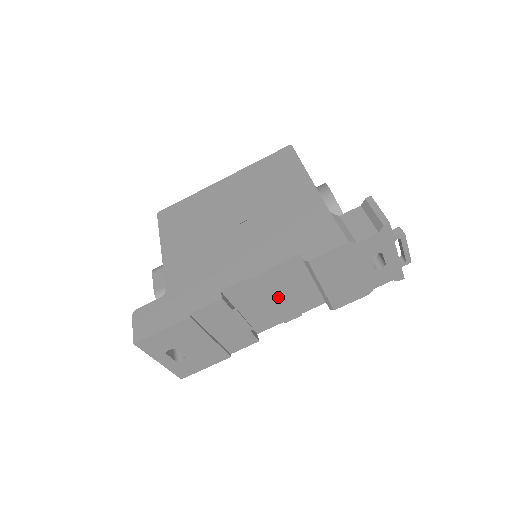
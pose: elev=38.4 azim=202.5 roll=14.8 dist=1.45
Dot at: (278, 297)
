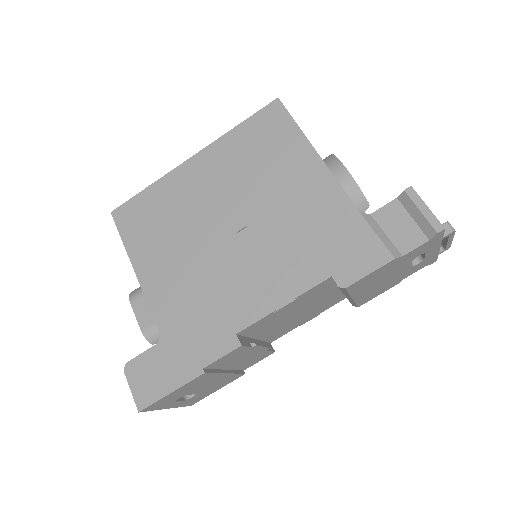
Dot at: (298, 313)
